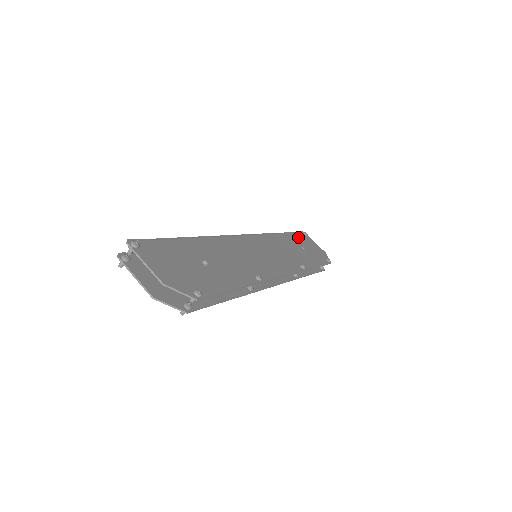
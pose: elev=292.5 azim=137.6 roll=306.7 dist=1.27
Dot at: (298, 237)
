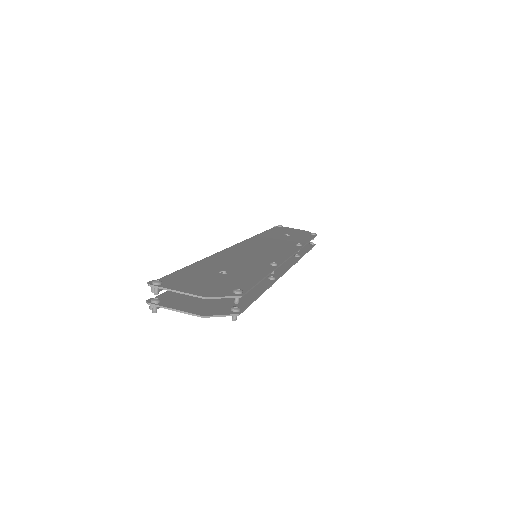
Dot at: (276, 230)
